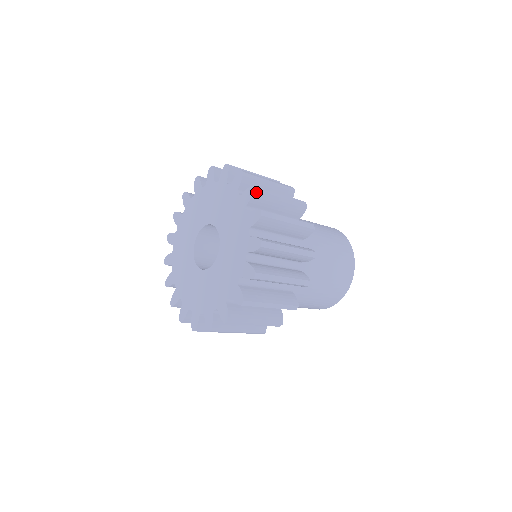
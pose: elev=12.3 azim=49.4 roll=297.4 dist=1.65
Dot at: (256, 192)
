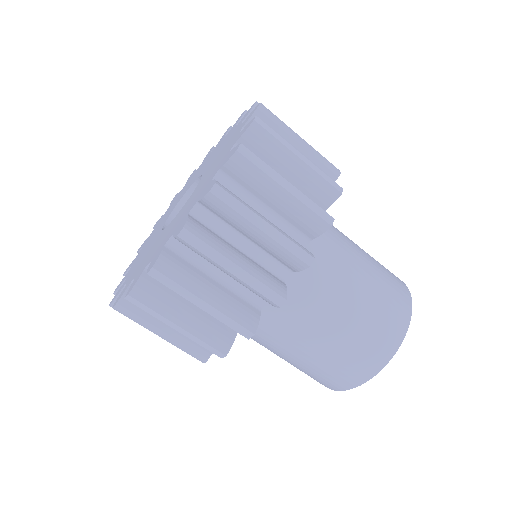
Dot at: occluded
